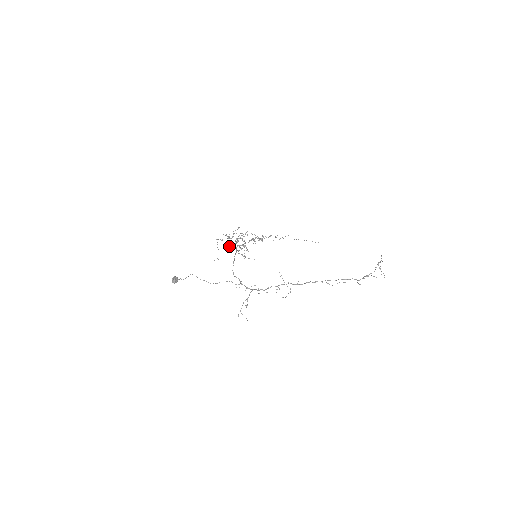
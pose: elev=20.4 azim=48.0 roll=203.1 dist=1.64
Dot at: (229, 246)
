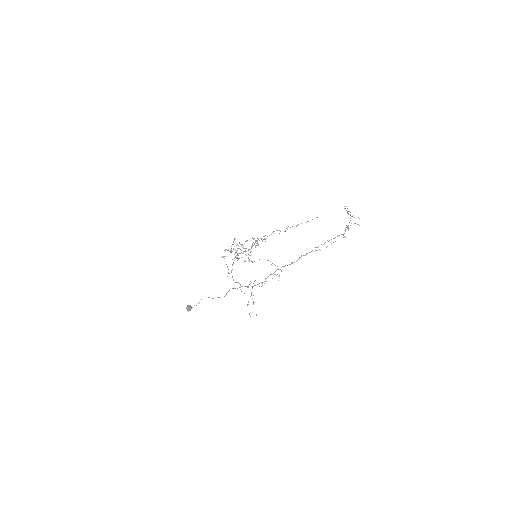
Dot at: (234, 258)
